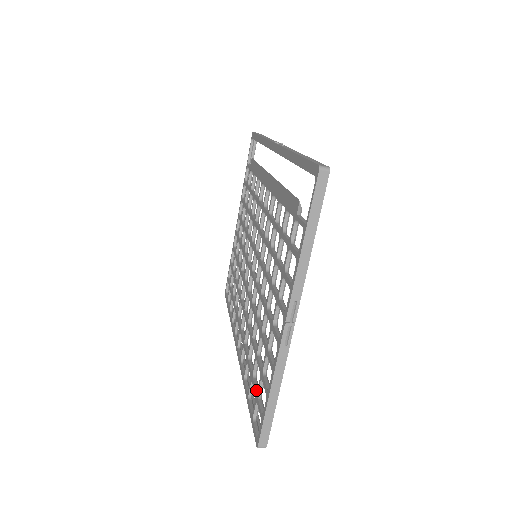
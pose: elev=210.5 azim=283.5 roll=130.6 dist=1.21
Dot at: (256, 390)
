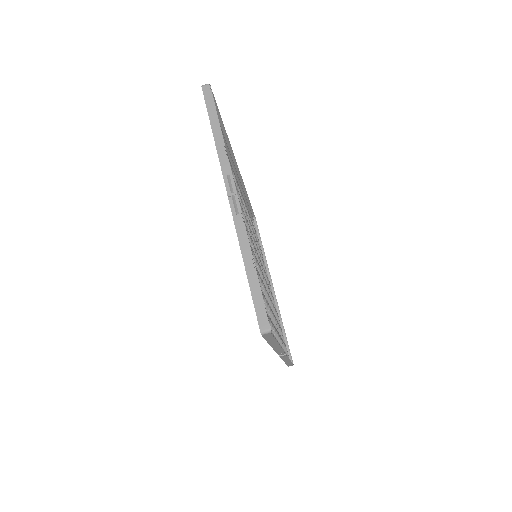
Dot at: occluded
